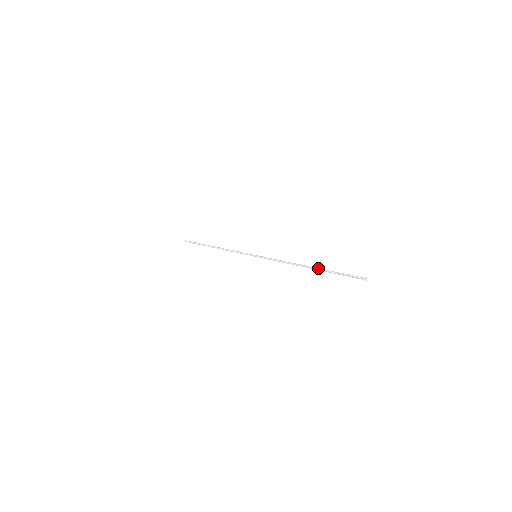
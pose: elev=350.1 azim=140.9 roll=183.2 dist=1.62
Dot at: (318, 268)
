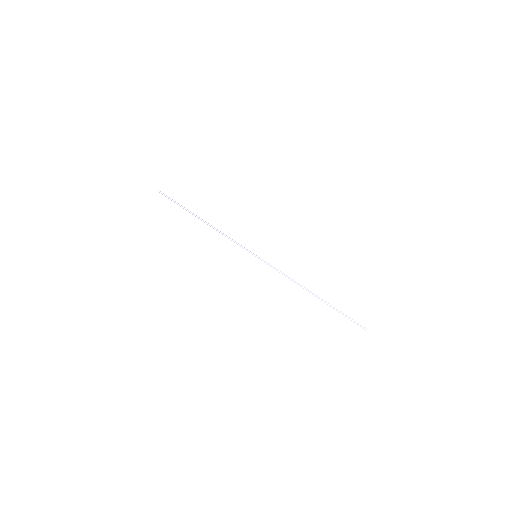
Dot at: (323, 301)
